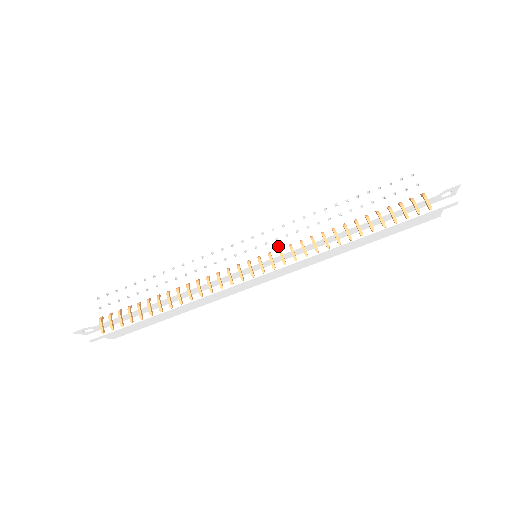
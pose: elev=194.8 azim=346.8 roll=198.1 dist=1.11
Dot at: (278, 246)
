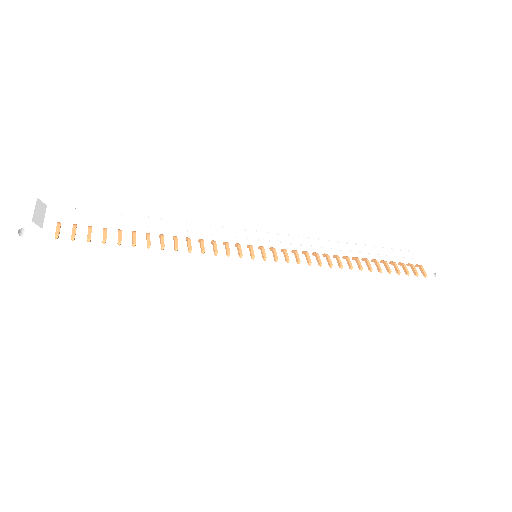
Dot at: (291, 249)
